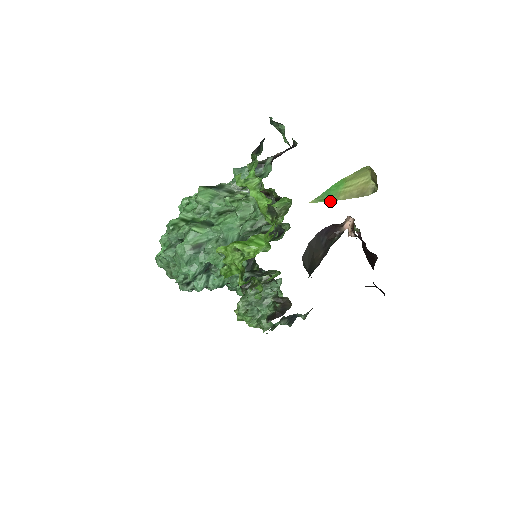
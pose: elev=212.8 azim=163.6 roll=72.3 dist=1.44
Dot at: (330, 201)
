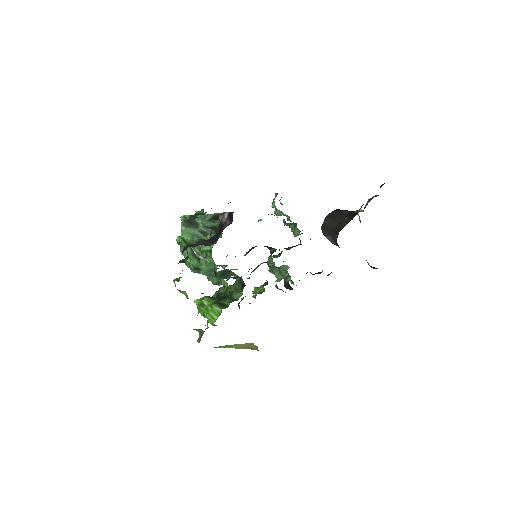
Dot at: occluded
